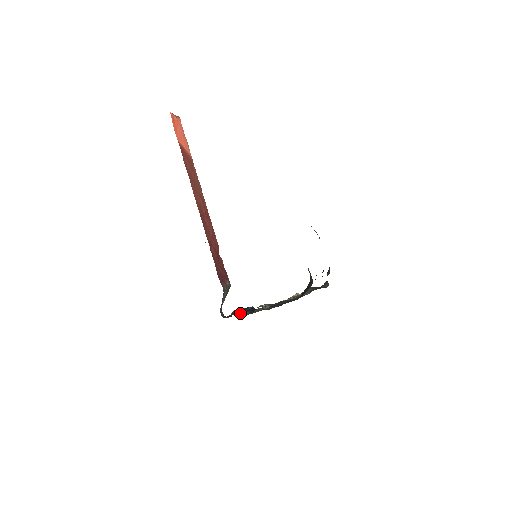
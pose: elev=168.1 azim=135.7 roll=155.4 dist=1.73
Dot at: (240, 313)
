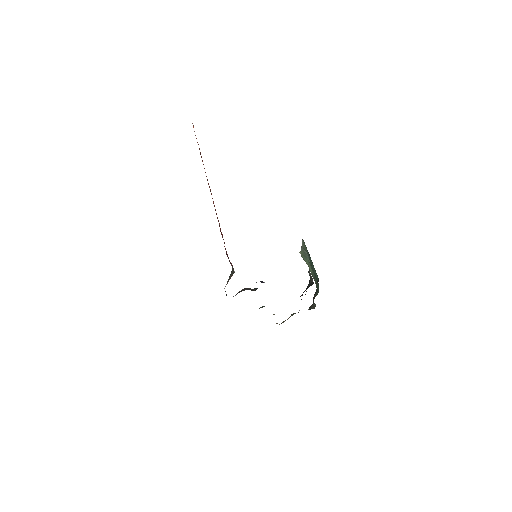
Dot at: (250, 289)
